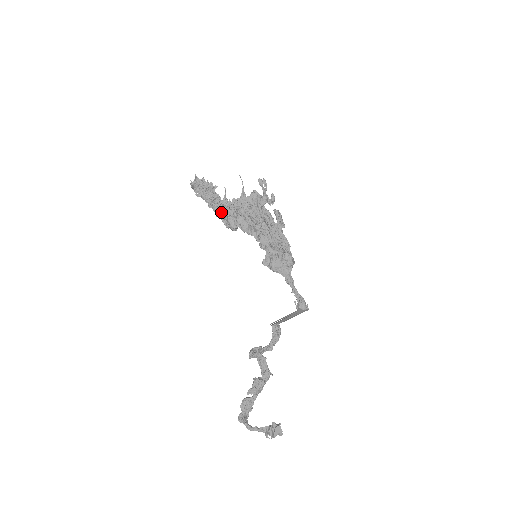
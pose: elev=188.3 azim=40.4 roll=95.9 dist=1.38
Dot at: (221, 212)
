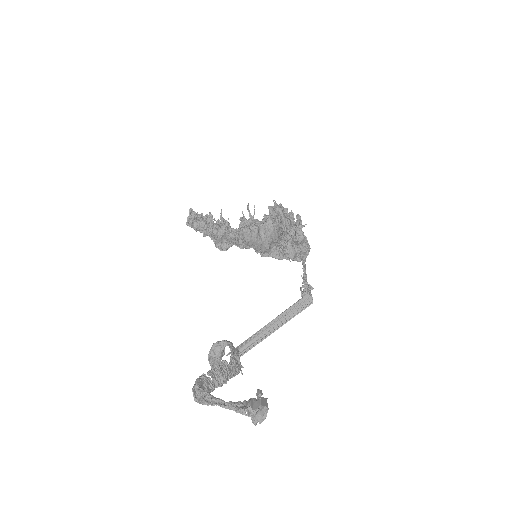
Dot at: (218, 230)
